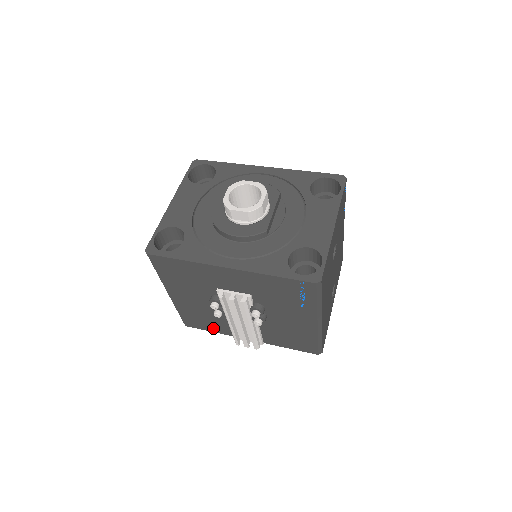
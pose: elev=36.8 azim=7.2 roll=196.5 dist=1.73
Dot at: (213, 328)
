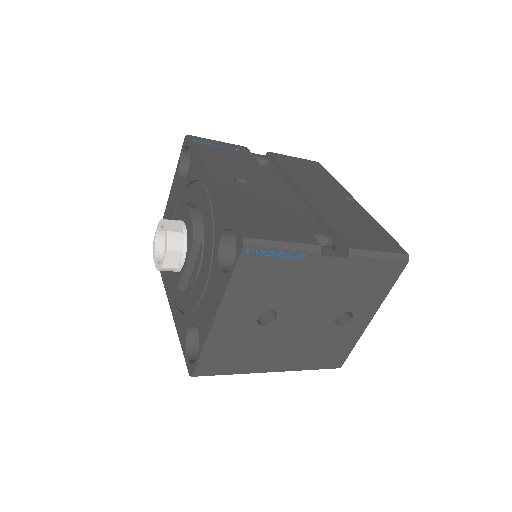
Dot at: occluded
